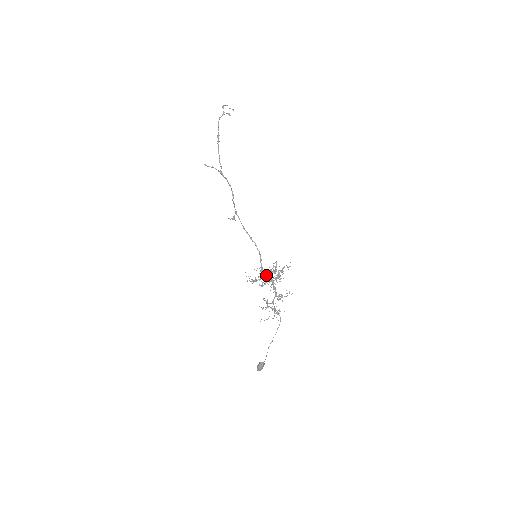
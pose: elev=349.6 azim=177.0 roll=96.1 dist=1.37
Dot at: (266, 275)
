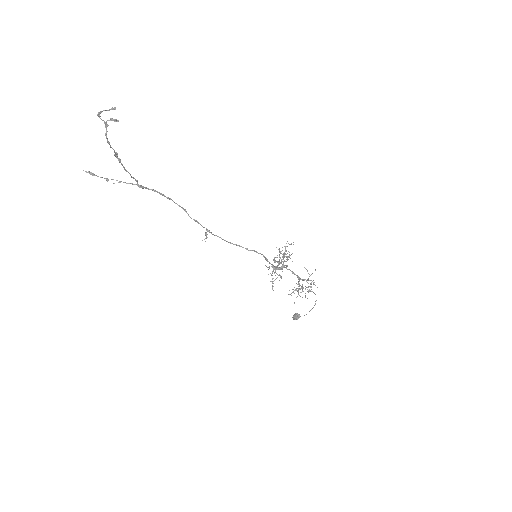
Dot at: occluded
